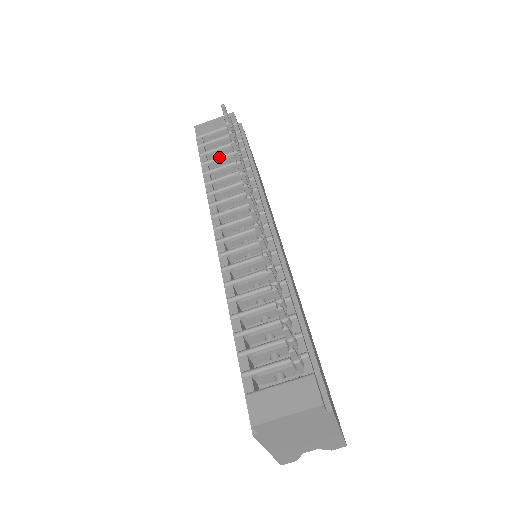
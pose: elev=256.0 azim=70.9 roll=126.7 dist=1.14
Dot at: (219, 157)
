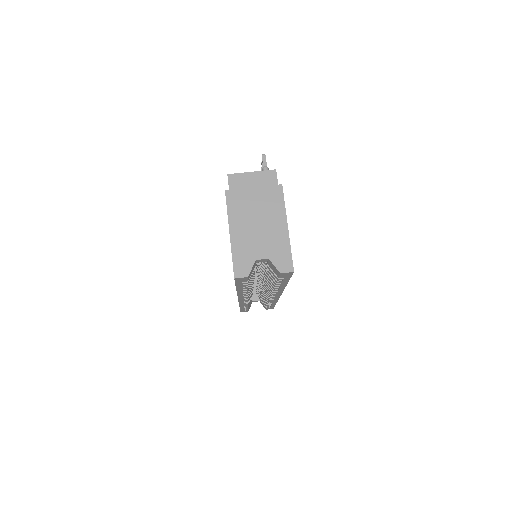
Dot at: occluded
